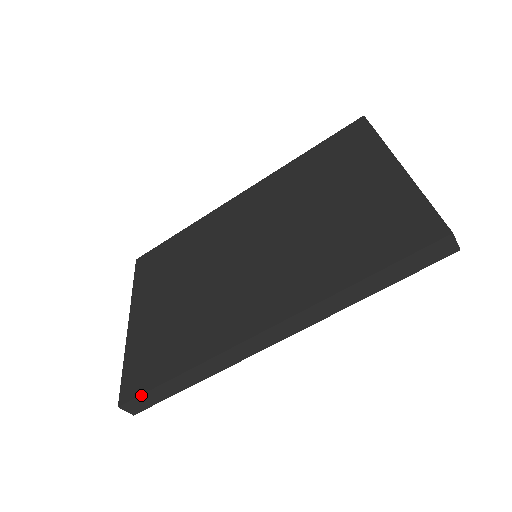
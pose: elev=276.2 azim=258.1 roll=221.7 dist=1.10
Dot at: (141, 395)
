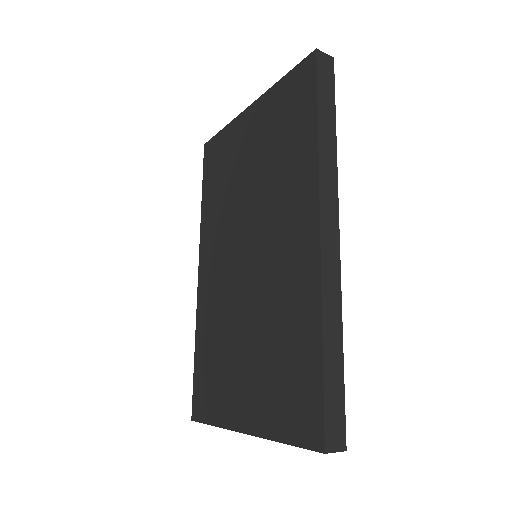
Dot at: (324, 411)
